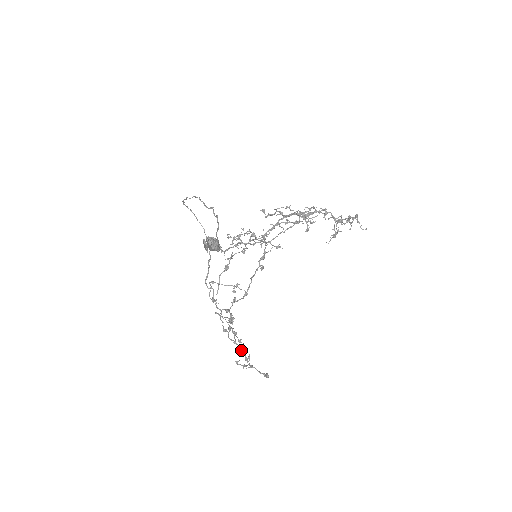
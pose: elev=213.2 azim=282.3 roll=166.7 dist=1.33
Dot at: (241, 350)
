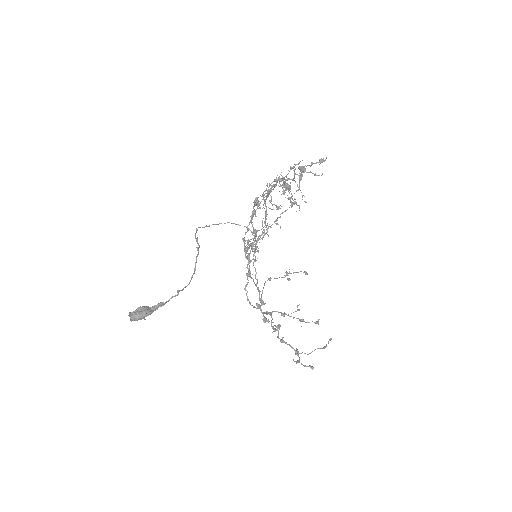
Dot at: occluded
